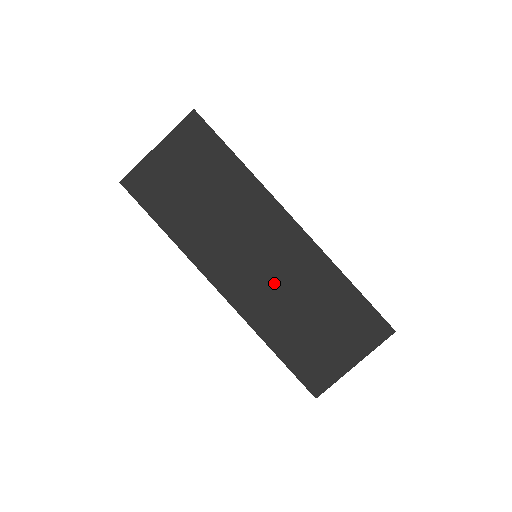
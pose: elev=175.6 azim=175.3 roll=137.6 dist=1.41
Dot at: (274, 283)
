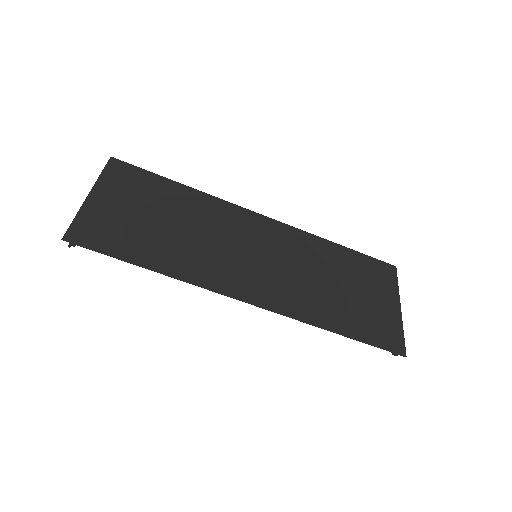
Dot at: (289, 271)
